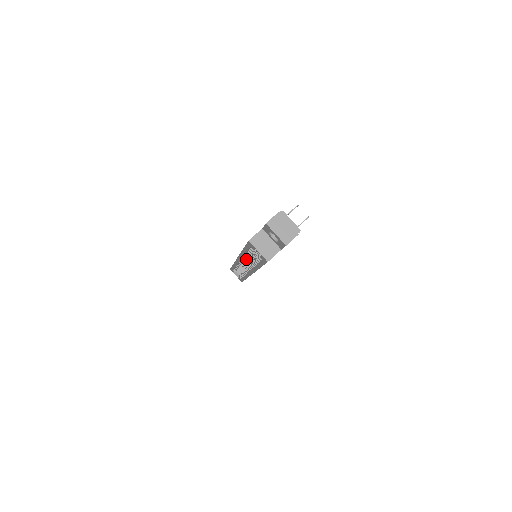
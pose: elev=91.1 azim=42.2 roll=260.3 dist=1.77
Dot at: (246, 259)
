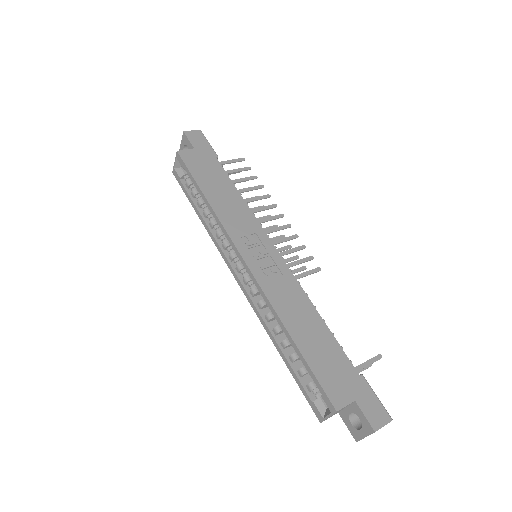
Dot at: occluded
